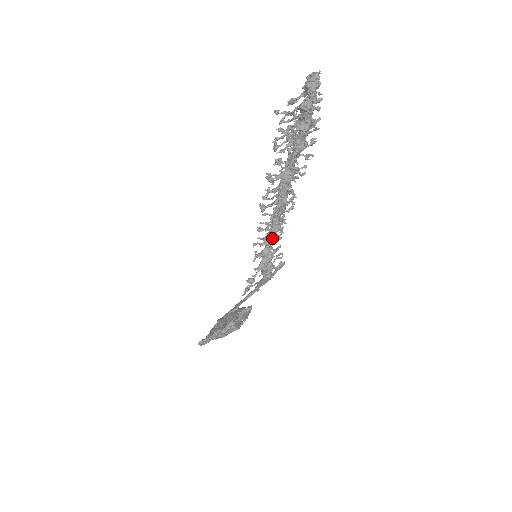
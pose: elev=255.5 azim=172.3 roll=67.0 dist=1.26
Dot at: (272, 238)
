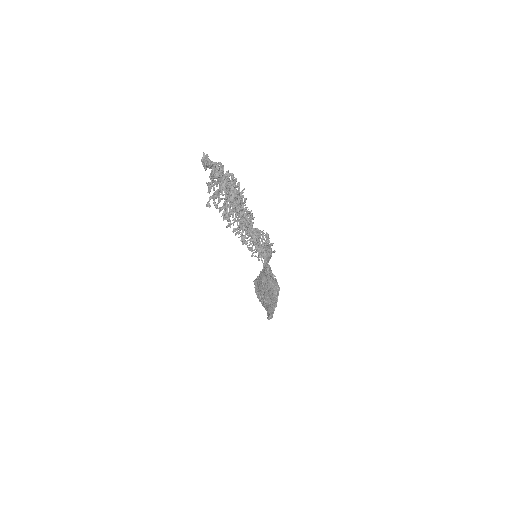
Dot at: (256, 240)
